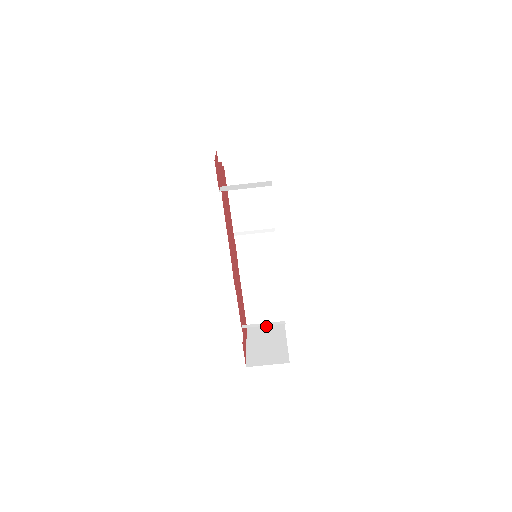
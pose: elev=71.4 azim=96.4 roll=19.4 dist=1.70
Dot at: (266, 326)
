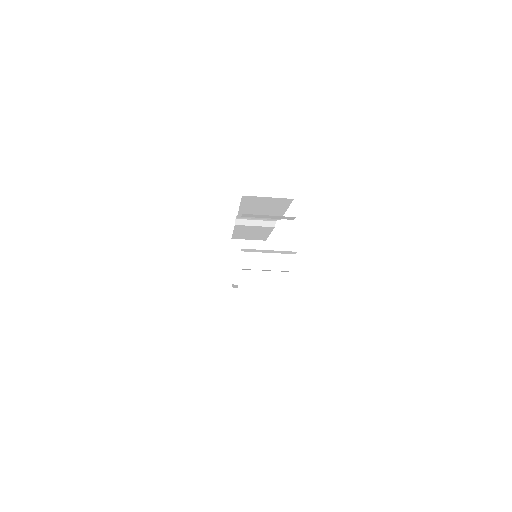
Dot at: (249, 244)
